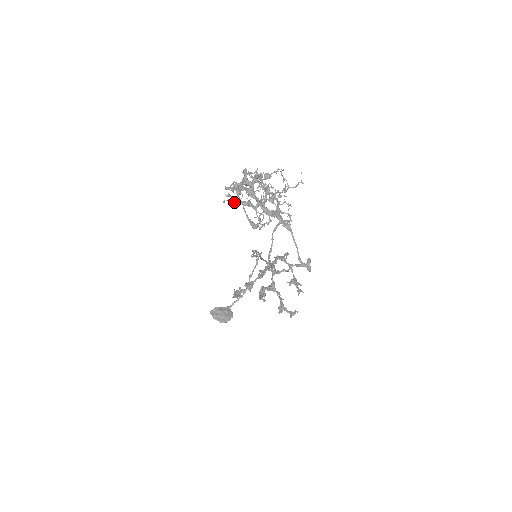
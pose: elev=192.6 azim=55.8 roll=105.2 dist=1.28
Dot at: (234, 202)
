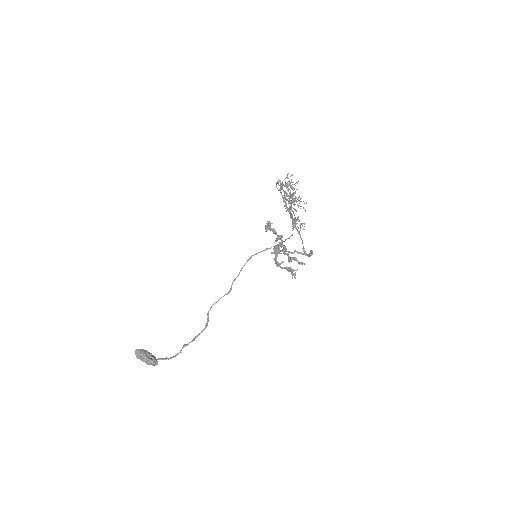
Dot at: (290, 176)
